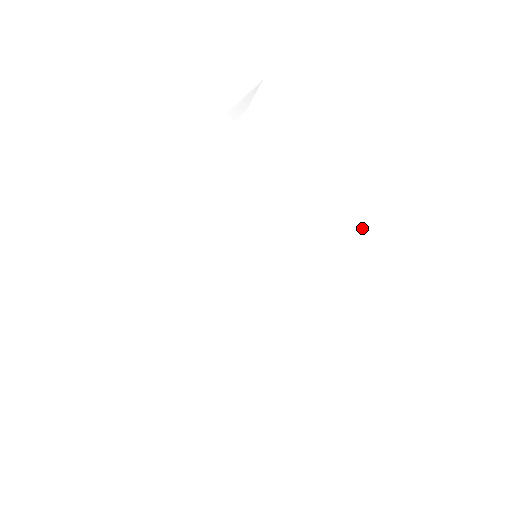
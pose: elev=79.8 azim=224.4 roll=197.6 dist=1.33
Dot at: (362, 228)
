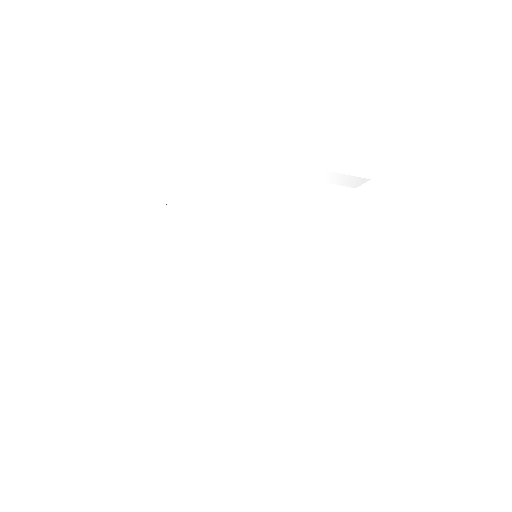
Dot at: (319, 313)
